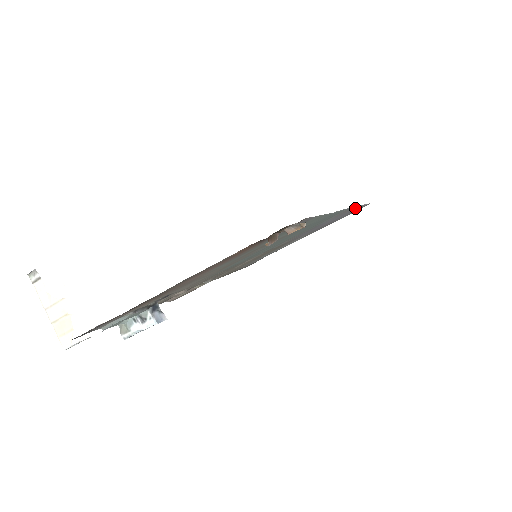
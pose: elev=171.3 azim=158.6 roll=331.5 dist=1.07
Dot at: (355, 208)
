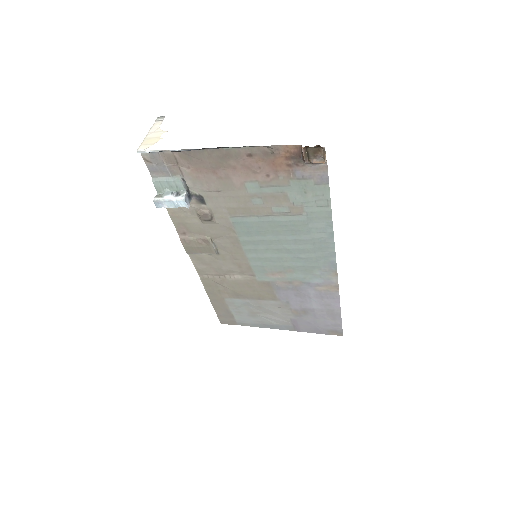
Dot at: (333, 304)
